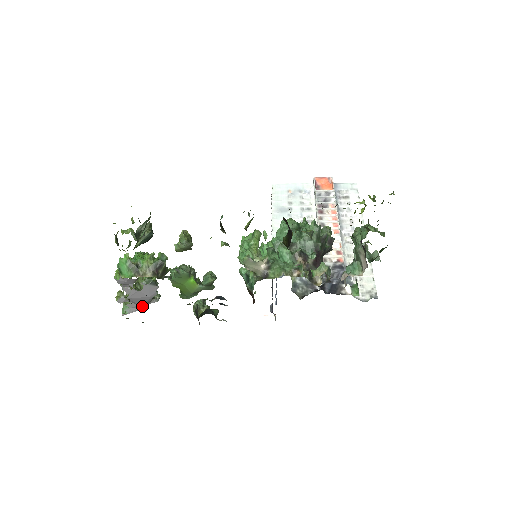
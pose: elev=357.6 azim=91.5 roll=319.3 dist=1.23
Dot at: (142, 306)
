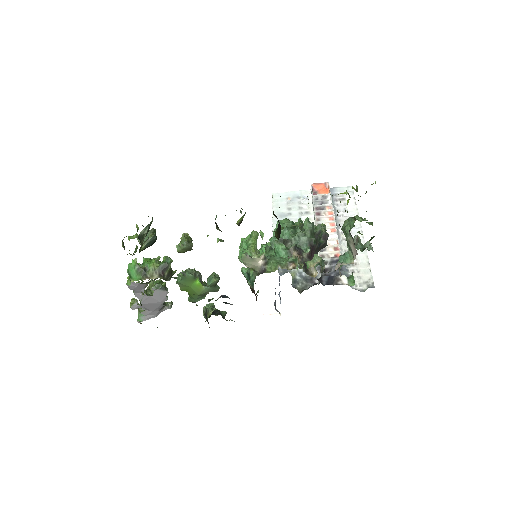
Dot at: (155, 313)
